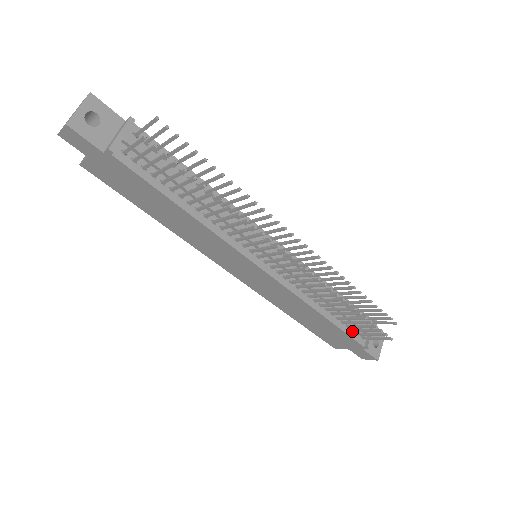
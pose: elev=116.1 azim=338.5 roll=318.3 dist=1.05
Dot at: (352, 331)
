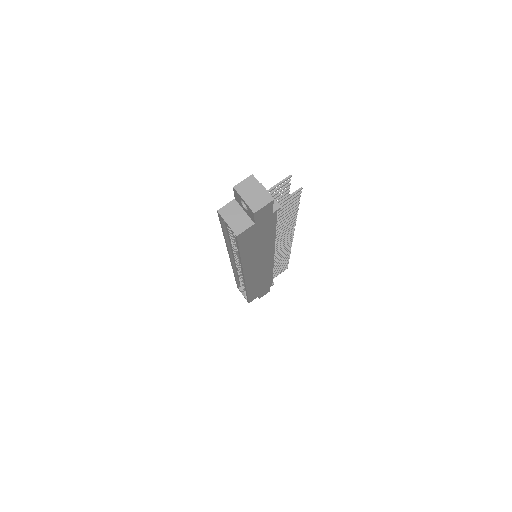
Dot at: occluded
